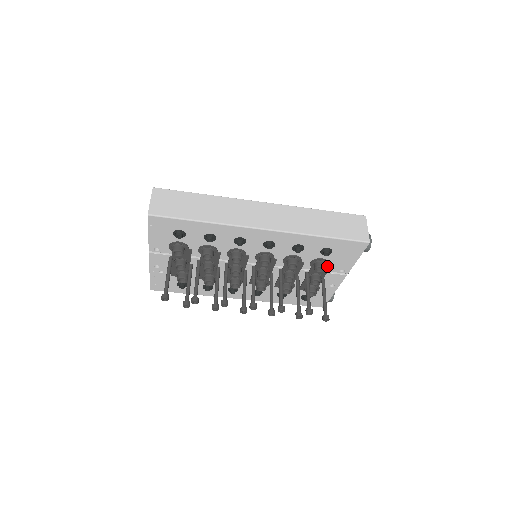
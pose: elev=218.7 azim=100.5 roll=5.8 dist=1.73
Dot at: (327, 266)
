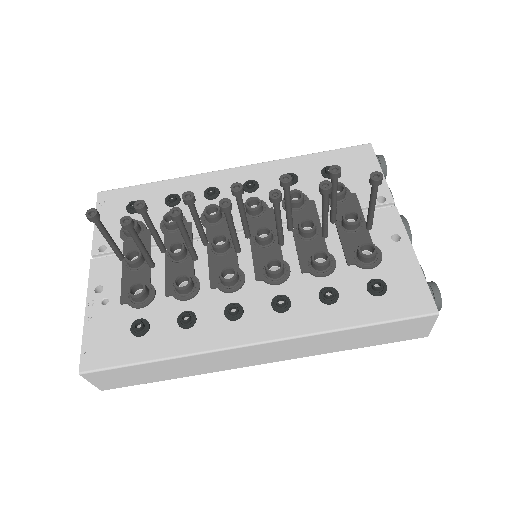
Dot at: (350, 196)
